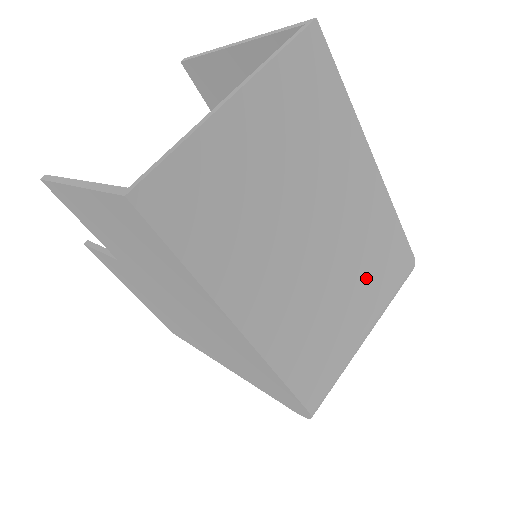
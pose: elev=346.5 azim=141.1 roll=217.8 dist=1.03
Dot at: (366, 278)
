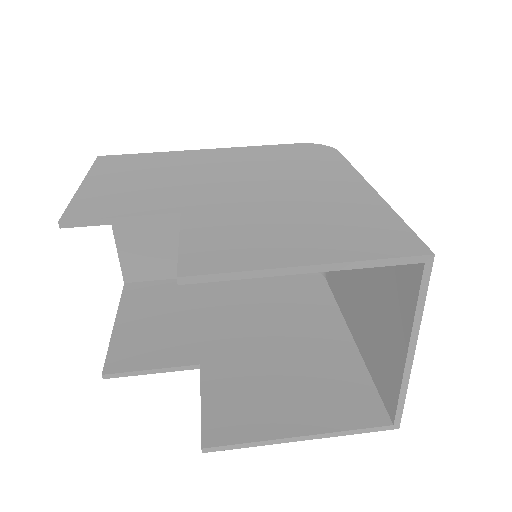
Dot at: occluded
